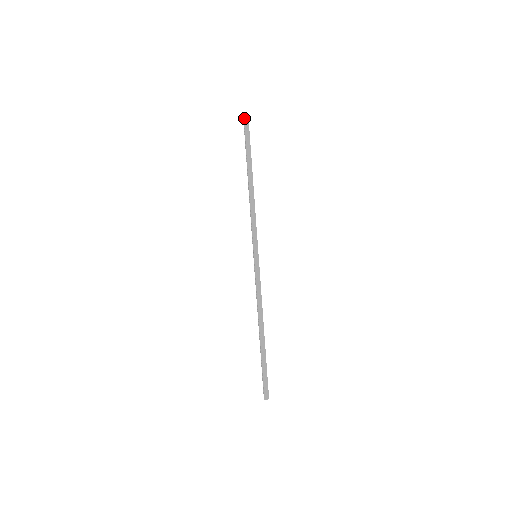
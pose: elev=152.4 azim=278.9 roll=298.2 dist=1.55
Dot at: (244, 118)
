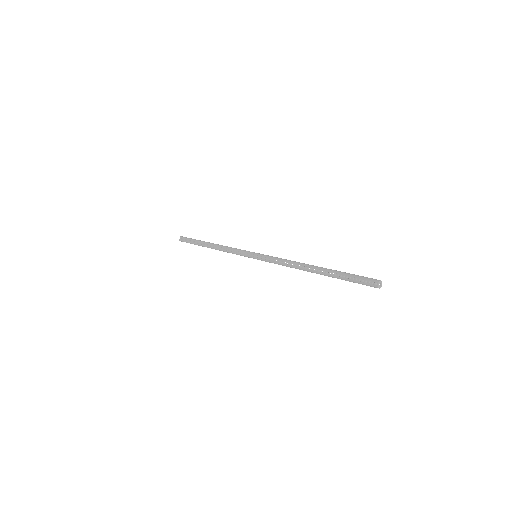
Dot at: (182, 237)
